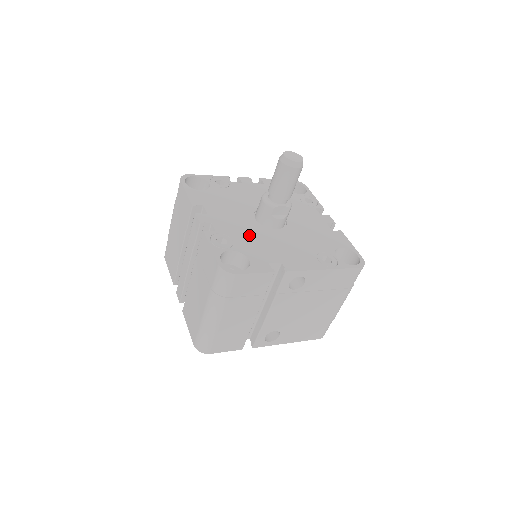
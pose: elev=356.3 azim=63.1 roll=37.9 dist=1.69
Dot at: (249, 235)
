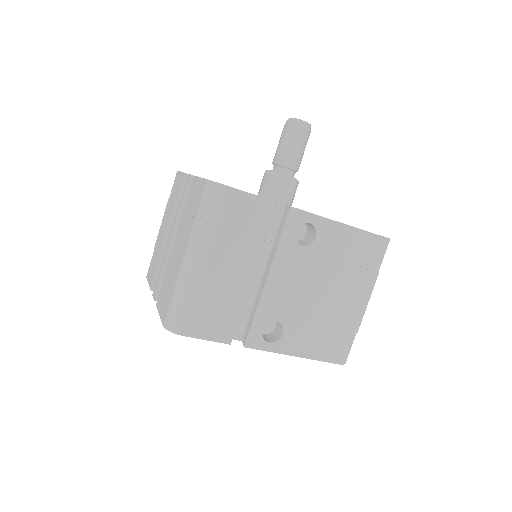
Dot at: occluded
